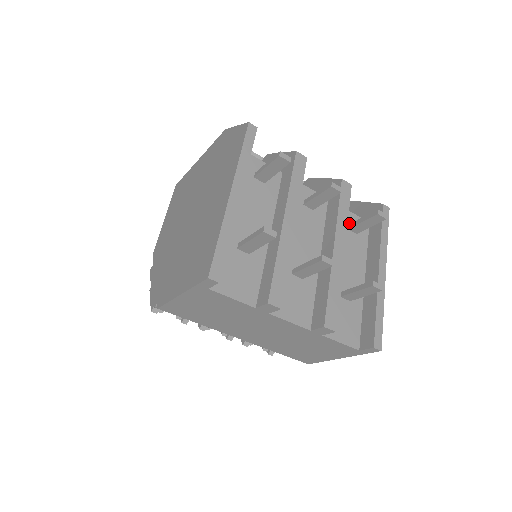
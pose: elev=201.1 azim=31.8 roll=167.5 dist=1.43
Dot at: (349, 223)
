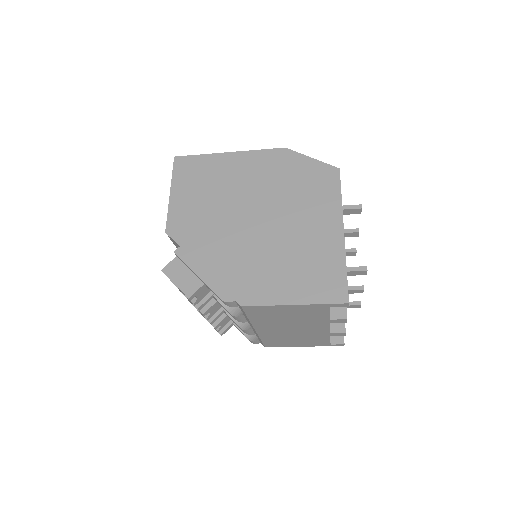
Dot at: occluded
